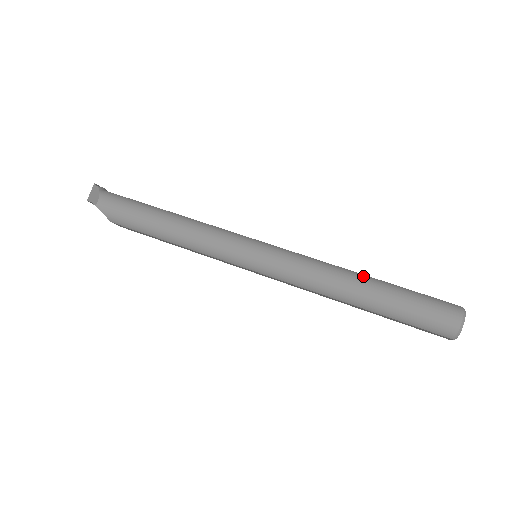
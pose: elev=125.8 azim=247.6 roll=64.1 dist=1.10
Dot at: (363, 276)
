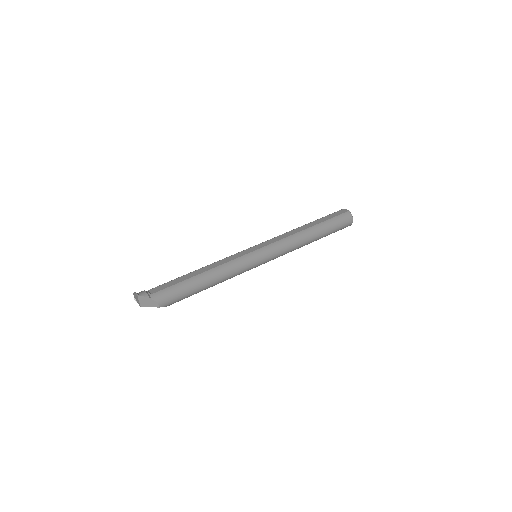
Dot at: (310, 230)
